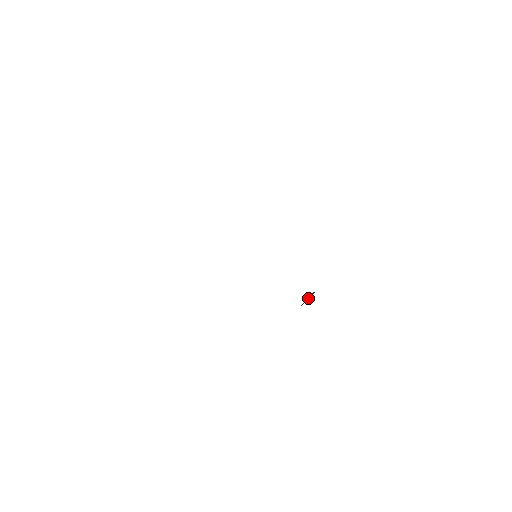
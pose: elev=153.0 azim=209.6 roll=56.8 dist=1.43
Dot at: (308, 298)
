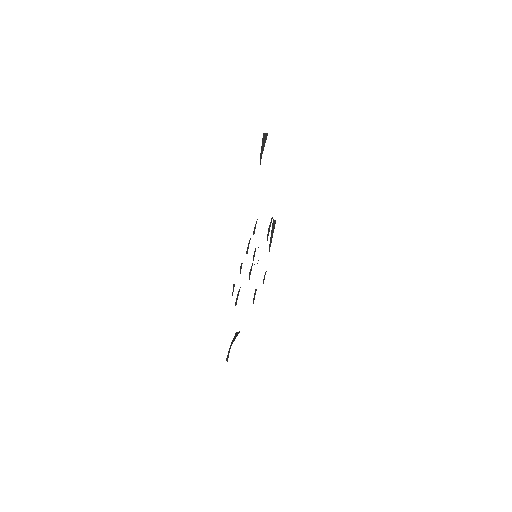
Dot at: (273, 229)
